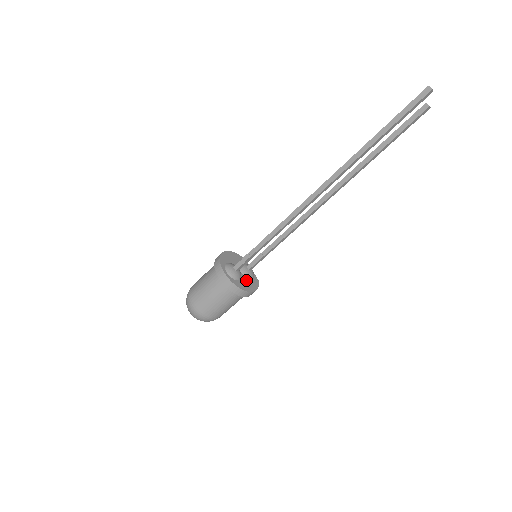
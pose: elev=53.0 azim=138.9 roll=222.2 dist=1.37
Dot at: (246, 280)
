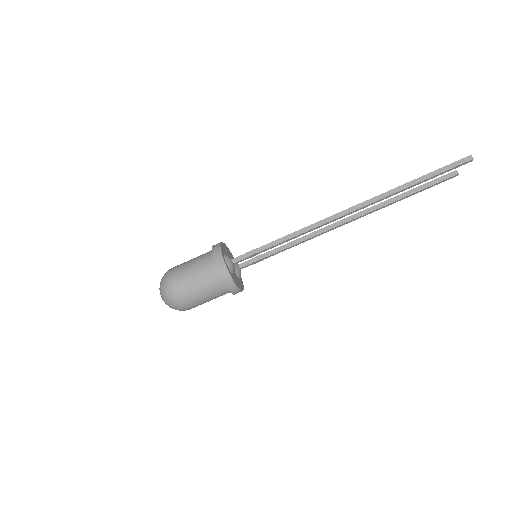
Dot at: (237, 277)
